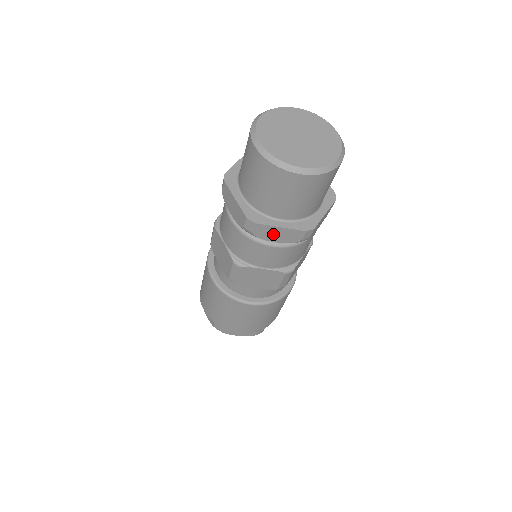
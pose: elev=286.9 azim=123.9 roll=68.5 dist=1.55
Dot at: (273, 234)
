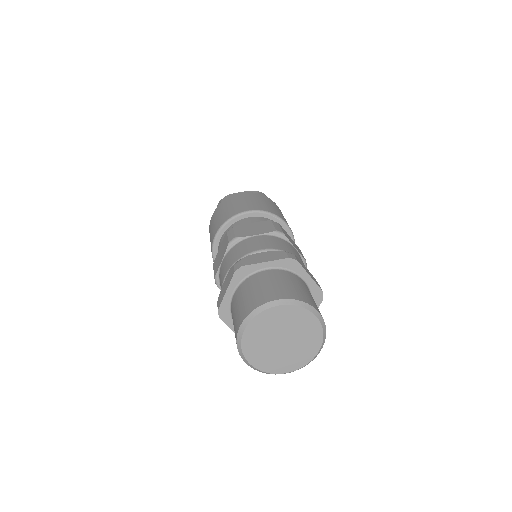
Dot at: occluded
